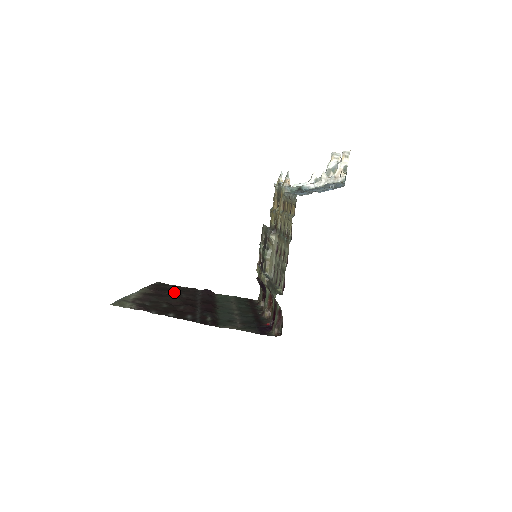
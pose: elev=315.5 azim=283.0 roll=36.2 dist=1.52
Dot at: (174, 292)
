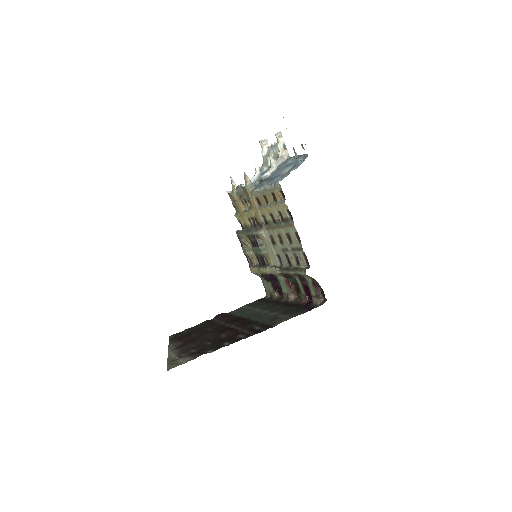
Dot at: (198, 332)
